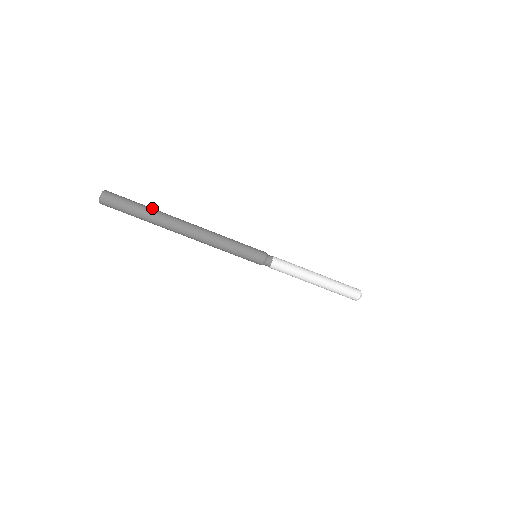
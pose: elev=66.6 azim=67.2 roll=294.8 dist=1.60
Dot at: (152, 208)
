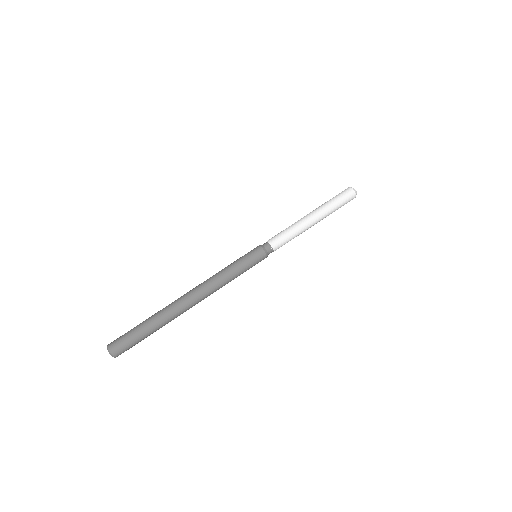
Dot at: occluded
